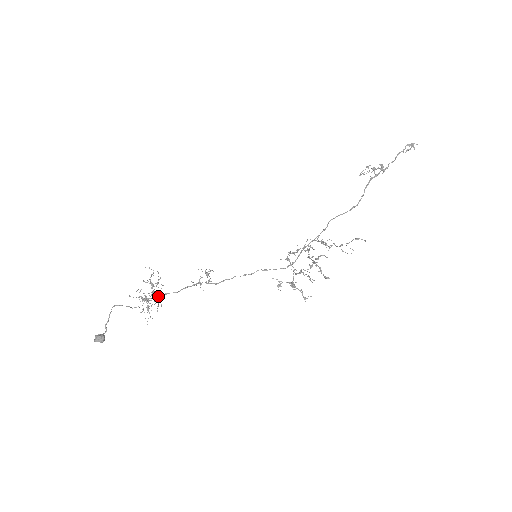
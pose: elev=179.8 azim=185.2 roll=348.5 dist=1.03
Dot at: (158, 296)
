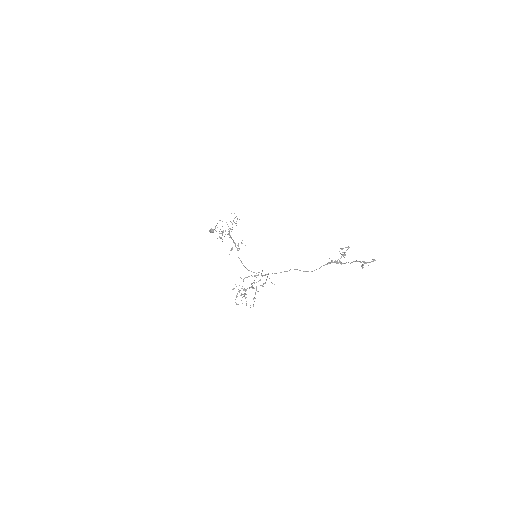
Dot at: (229, 233)
